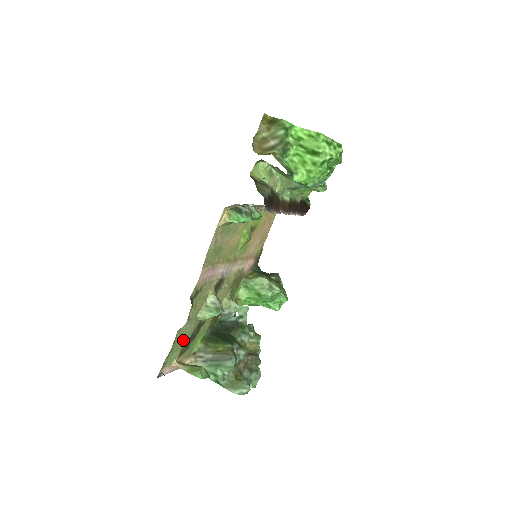
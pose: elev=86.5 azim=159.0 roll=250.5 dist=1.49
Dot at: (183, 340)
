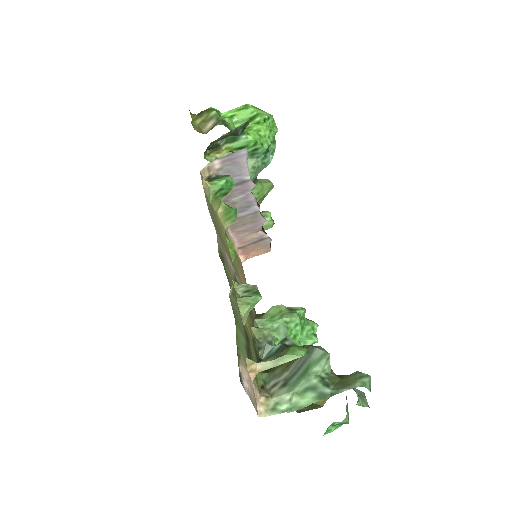
Dot at: (240, 329)
